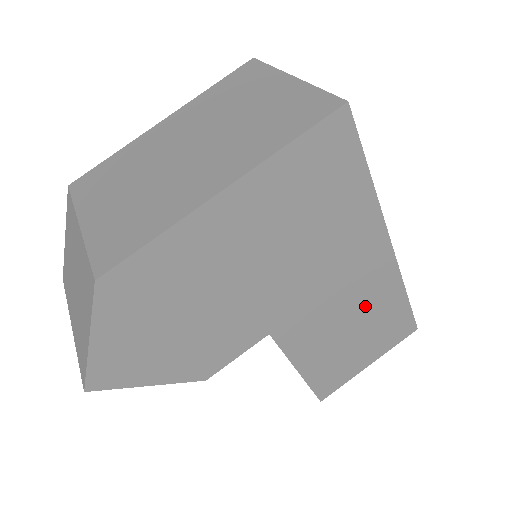
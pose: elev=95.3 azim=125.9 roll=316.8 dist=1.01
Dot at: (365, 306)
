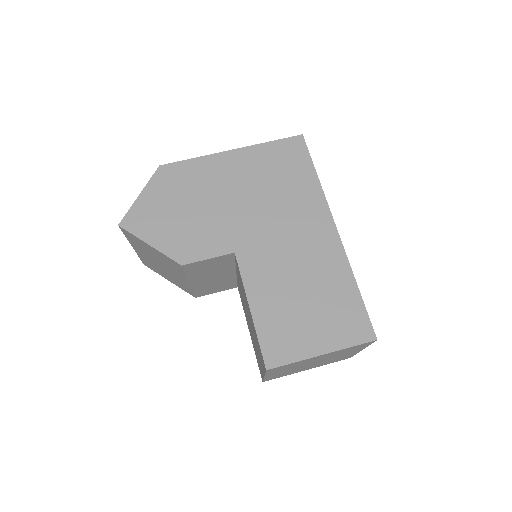
Dot at: (316, 274)
